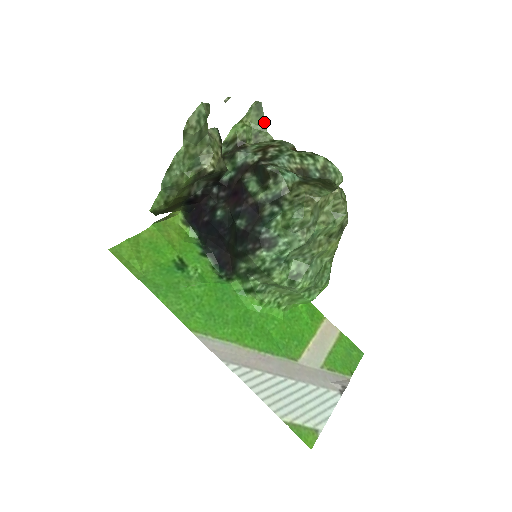
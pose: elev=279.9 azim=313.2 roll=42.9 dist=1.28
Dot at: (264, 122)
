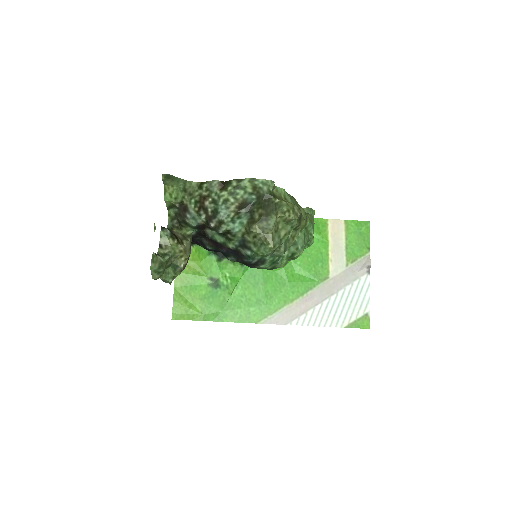
Dot at: (181, 179)
